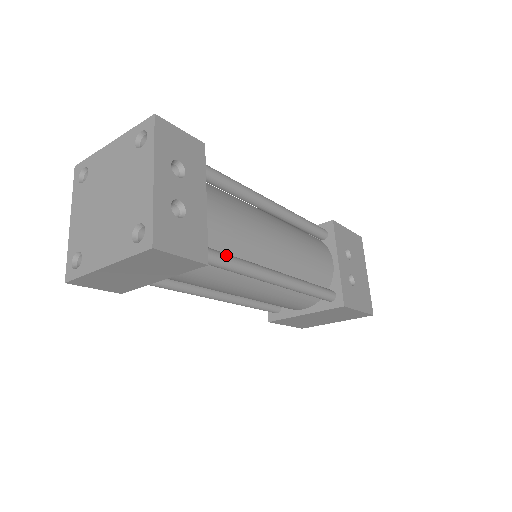
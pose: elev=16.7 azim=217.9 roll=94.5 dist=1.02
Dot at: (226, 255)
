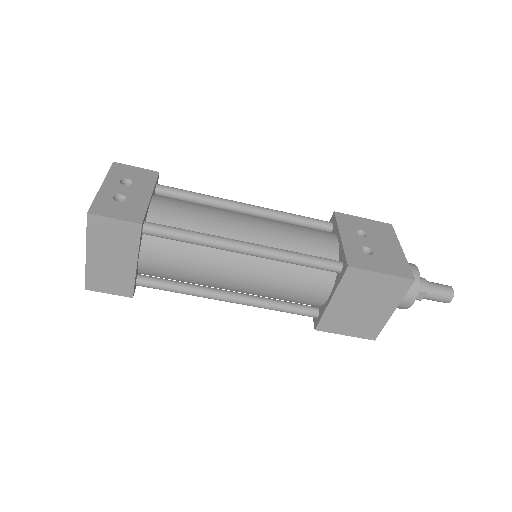
Dot at: (175, 227)
